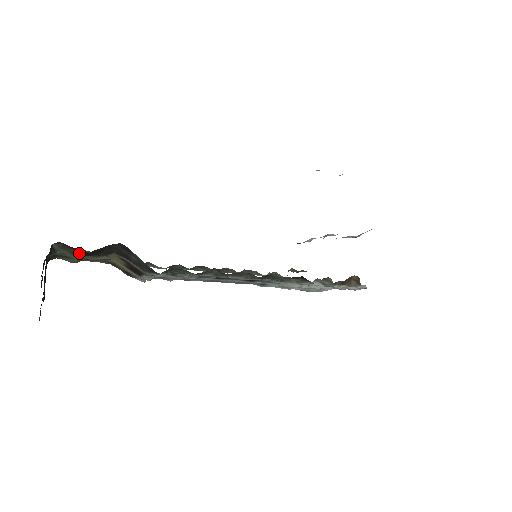
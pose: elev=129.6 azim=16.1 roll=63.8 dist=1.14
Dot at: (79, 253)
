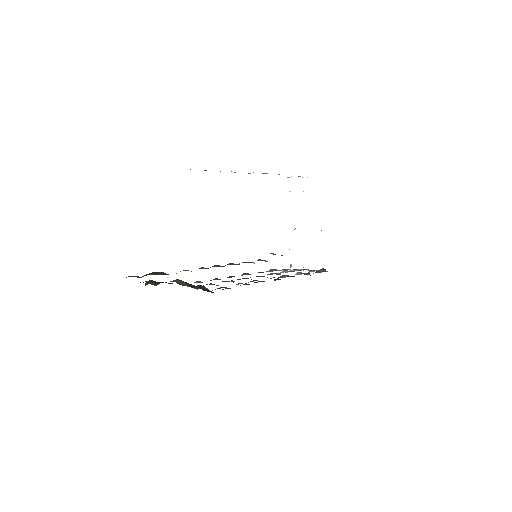
Dot at: occluded
